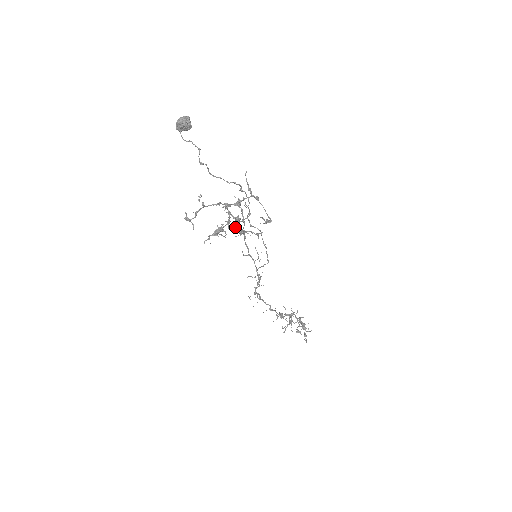
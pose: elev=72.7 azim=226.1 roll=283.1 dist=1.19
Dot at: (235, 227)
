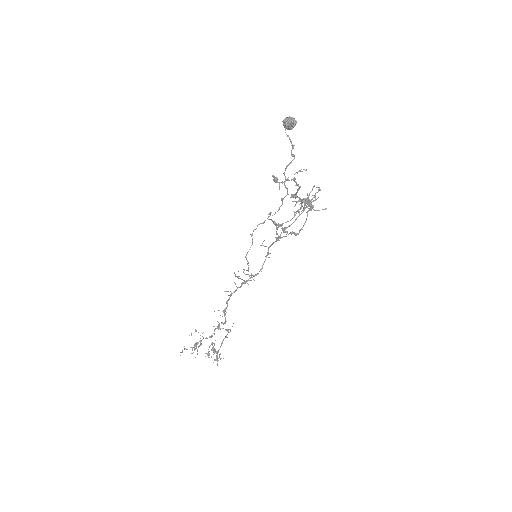
Dot at: occluded
